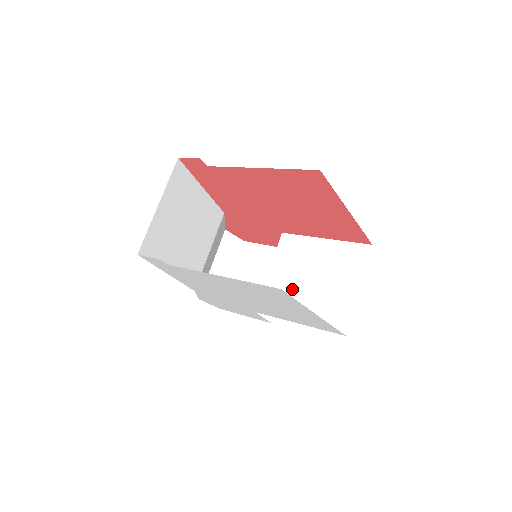
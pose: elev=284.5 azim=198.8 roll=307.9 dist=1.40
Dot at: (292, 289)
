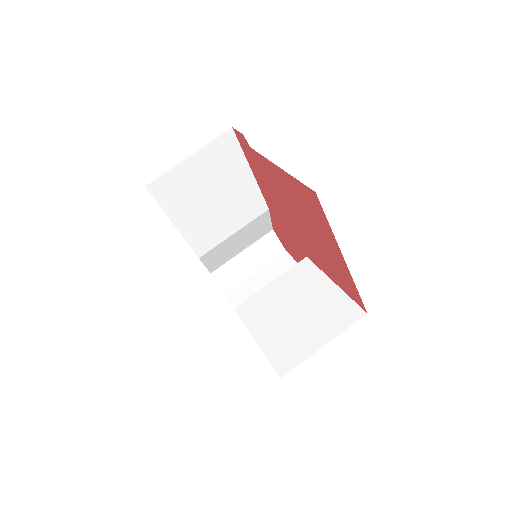
Dot at: (275, 309)
